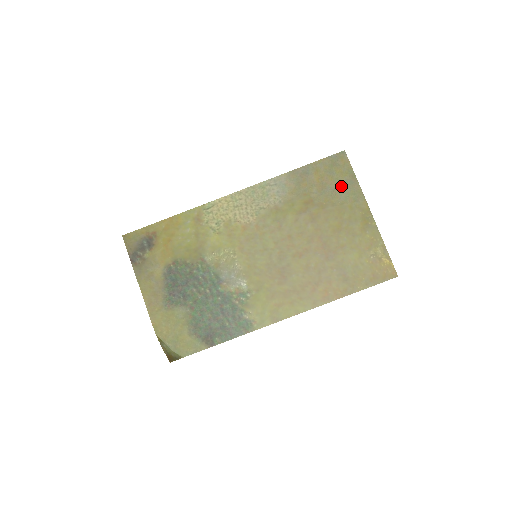
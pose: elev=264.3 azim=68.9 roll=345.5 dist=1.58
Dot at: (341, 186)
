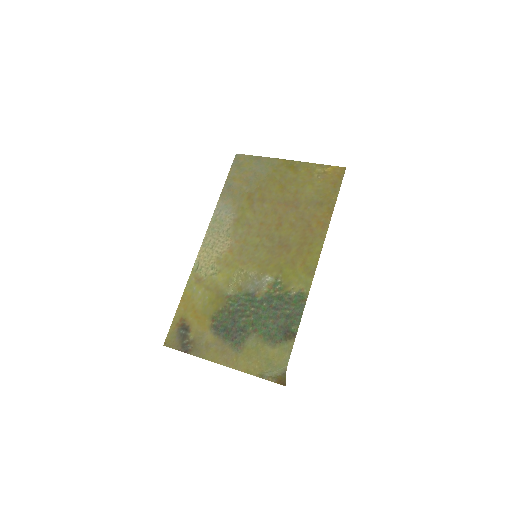
Dot at: (256, 169)
